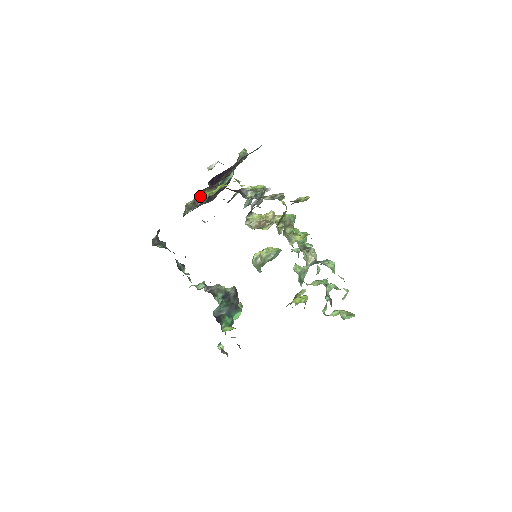
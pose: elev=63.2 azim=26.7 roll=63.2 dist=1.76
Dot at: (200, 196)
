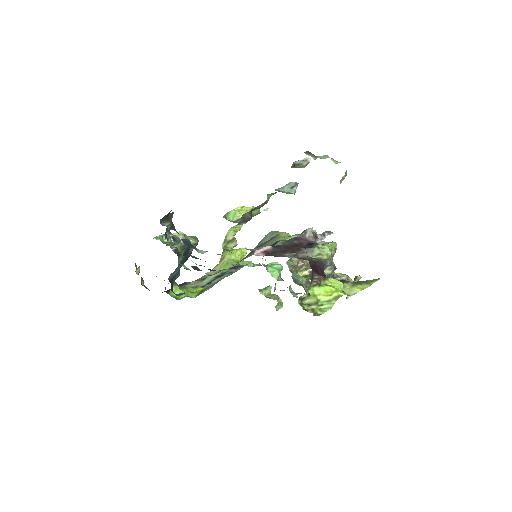
Dot at: (303, 297)
